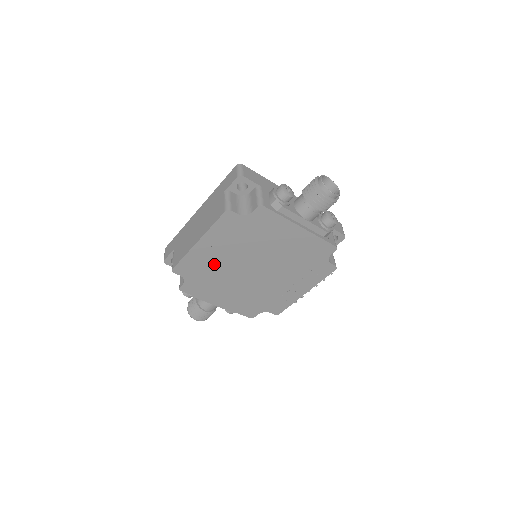
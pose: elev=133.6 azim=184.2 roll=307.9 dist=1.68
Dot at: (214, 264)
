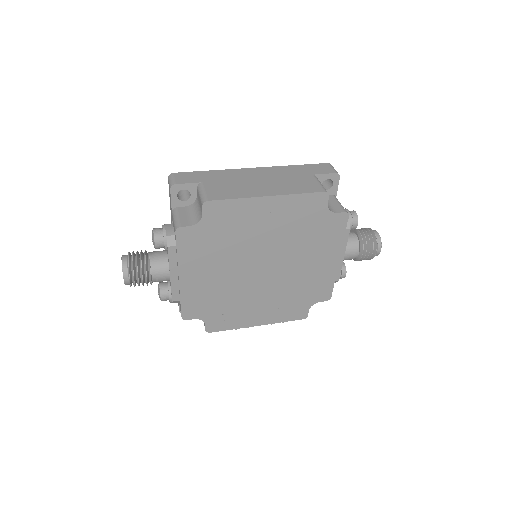
Dot at: (245, 231)
